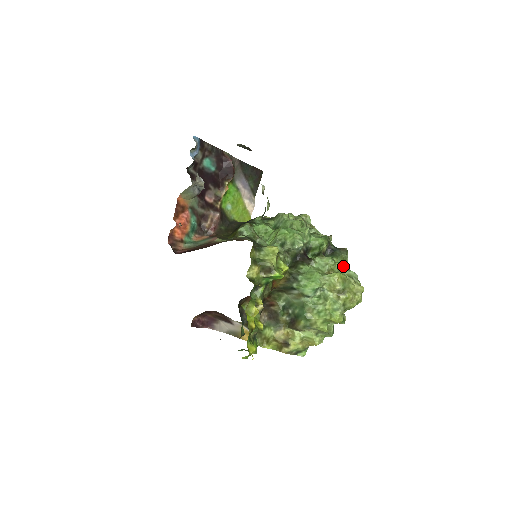
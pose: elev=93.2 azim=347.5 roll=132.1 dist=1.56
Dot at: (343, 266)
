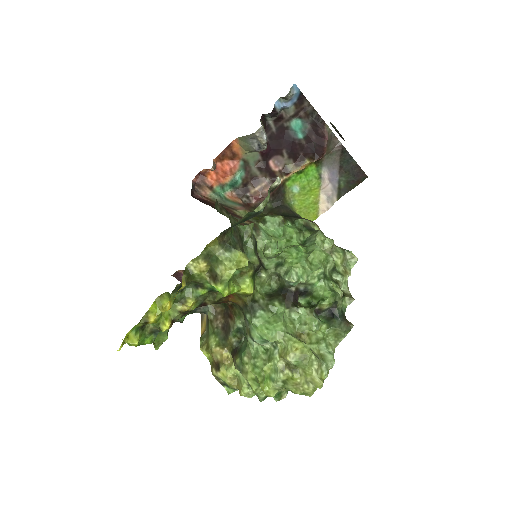
Dot at: (328, 341)
